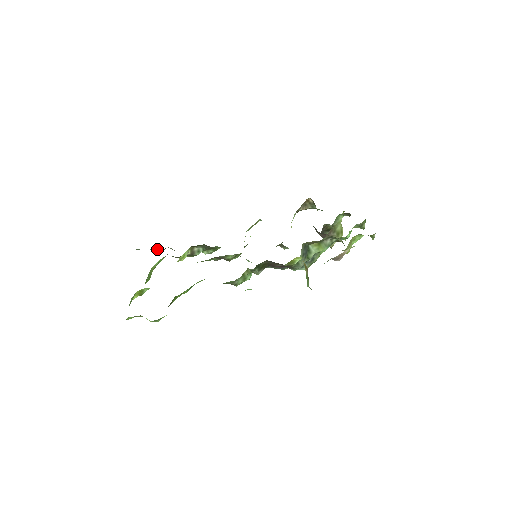
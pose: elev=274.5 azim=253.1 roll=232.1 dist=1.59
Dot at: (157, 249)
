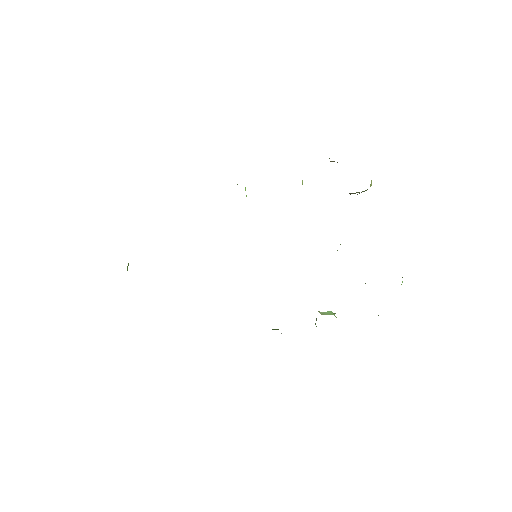
Dot at: occluded
